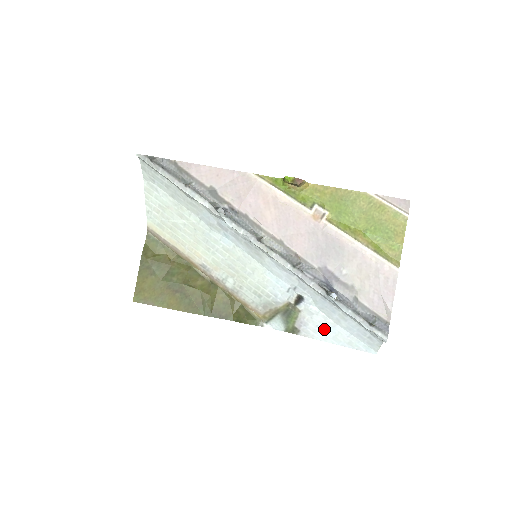
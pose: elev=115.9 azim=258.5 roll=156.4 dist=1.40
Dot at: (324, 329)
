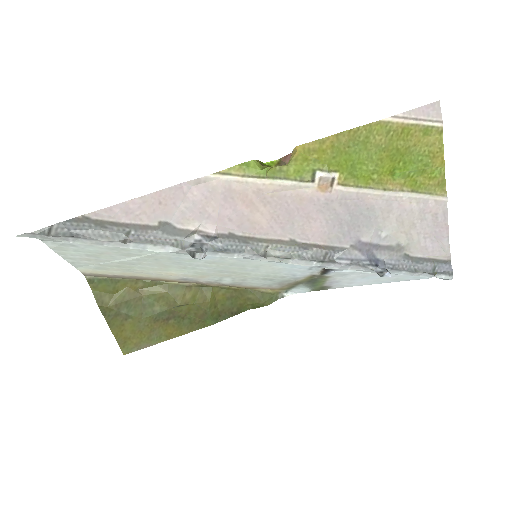
Dot at: (362, 279)
